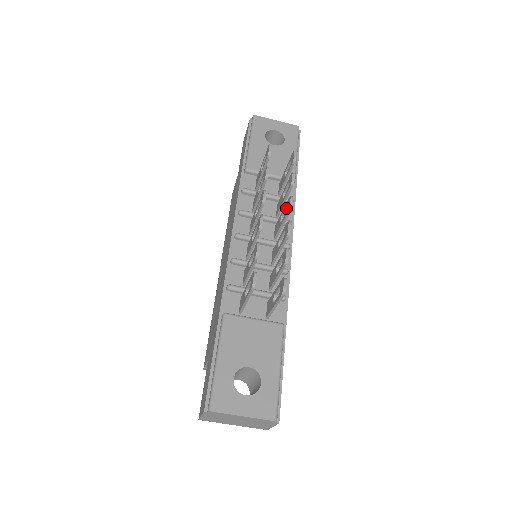
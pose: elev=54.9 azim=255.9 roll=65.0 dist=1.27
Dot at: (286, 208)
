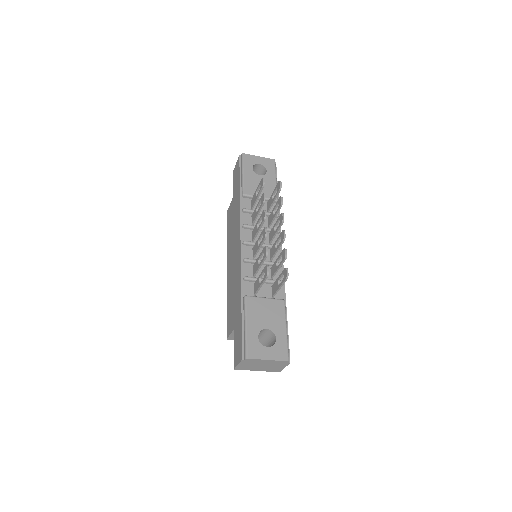
Dot at: (278, 221)
